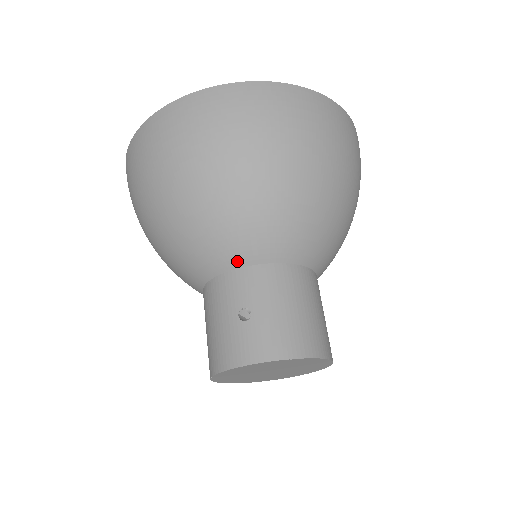
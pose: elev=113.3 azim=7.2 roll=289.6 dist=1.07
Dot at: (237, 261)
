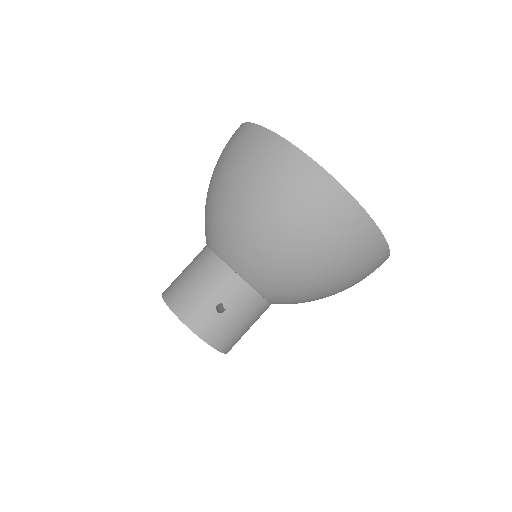
Dot at: (249, 279)
